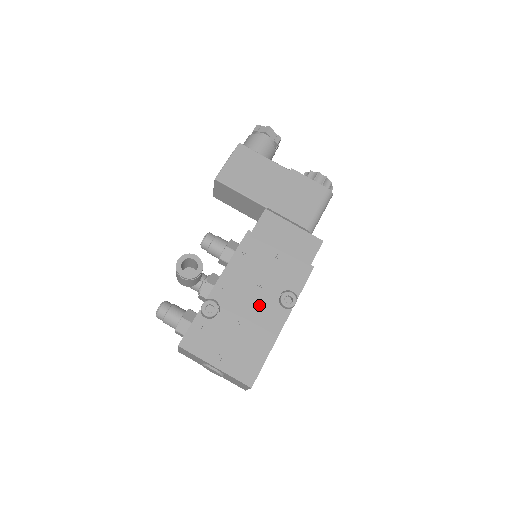
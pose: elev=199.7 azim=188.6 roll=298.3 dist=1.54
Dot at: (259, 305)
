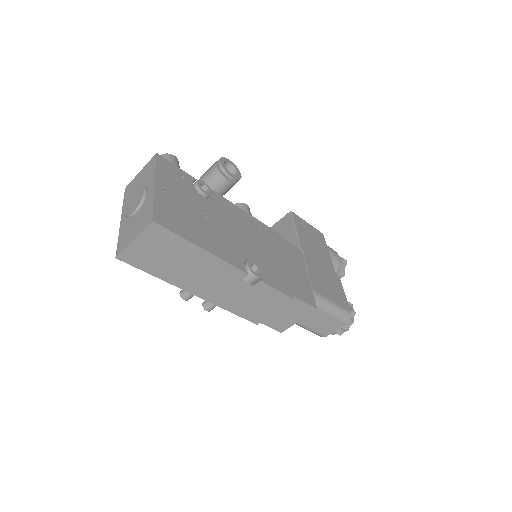
Dot at: (232, 238)
